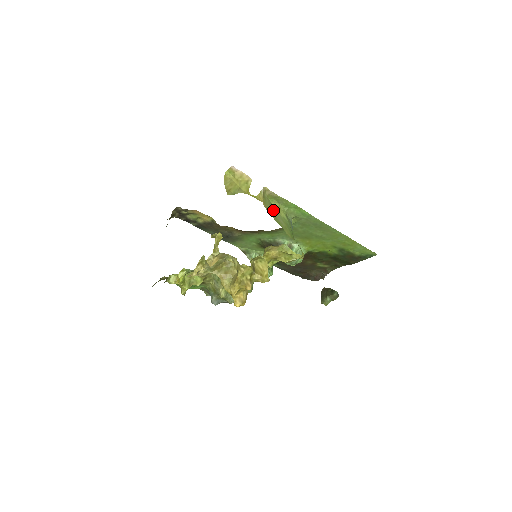
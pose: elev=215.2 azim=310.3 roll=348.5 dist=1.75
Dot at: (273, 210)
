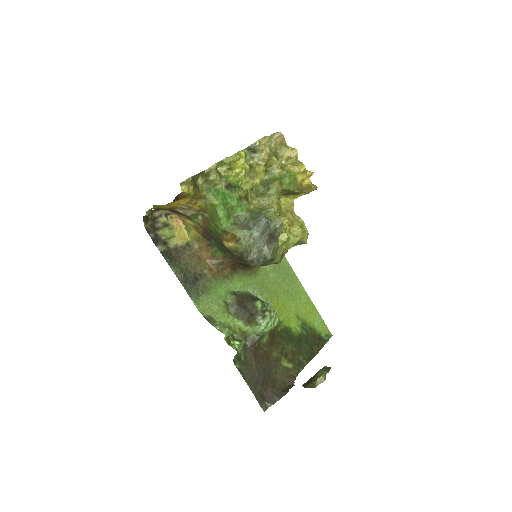
Dot at: occluded
